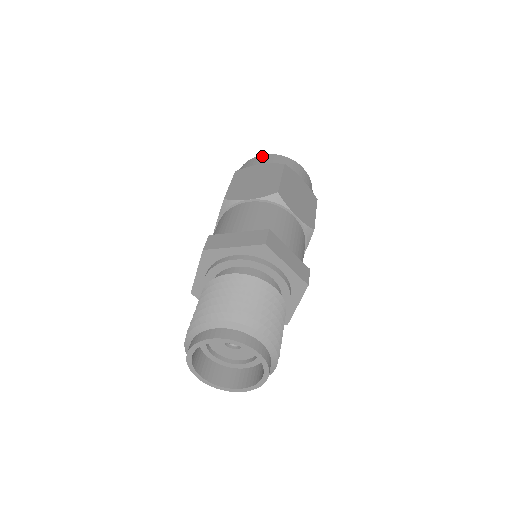
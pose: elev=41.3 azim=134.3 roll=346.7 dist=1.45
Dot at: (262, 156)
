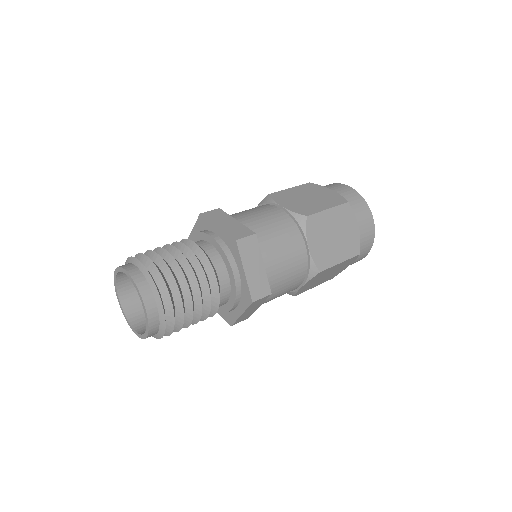
Dot at: (345, 186)
